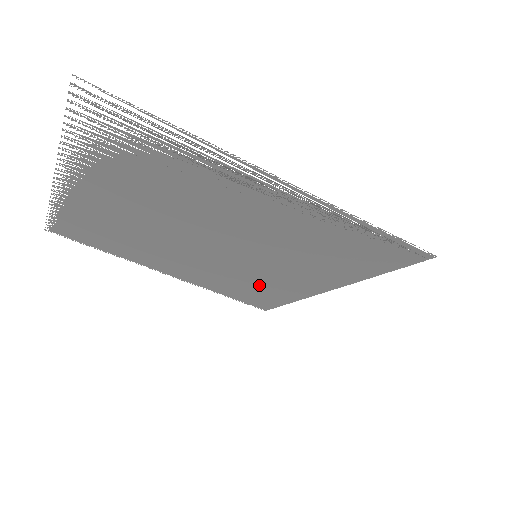
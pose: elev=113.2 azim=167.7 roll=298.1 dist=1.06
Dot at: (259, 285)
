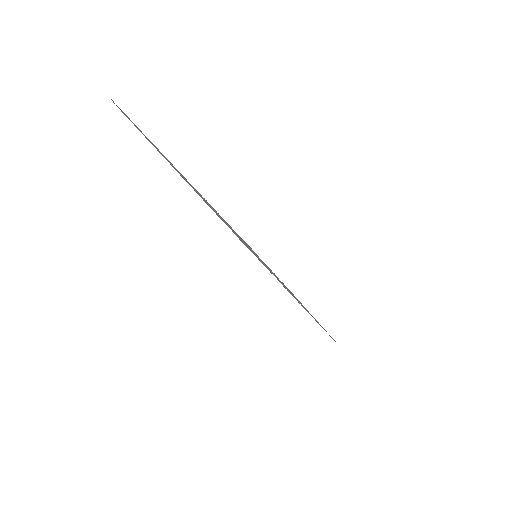
Dot at: occluded
